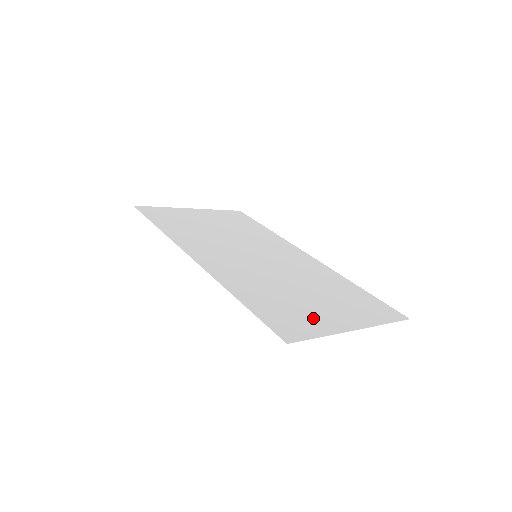
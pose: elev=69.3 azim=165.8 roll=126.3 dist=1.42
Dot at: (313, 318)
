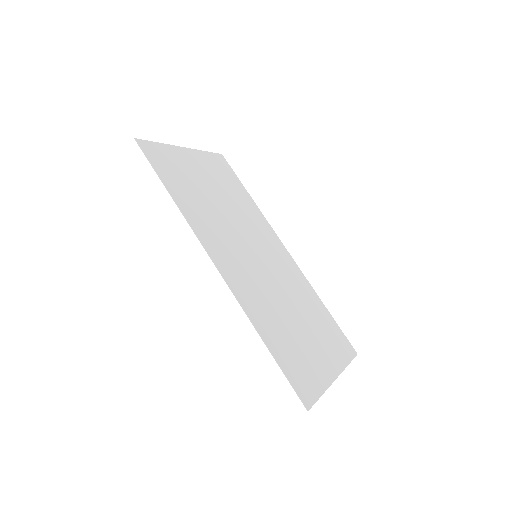
Dot at: (313, 366)
